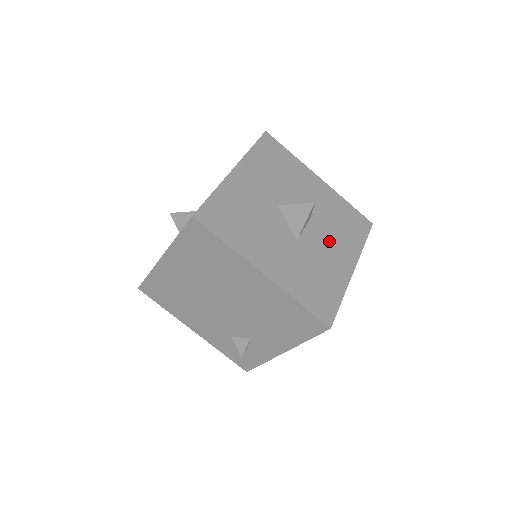
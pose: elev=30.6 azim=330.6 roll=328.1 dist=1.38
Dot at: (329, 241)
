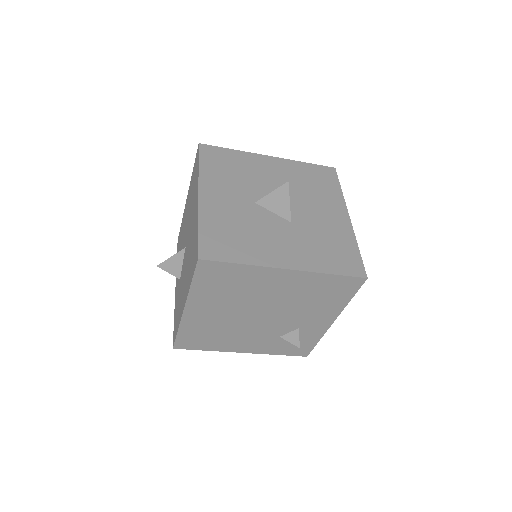
Dot at: (314, 206)
